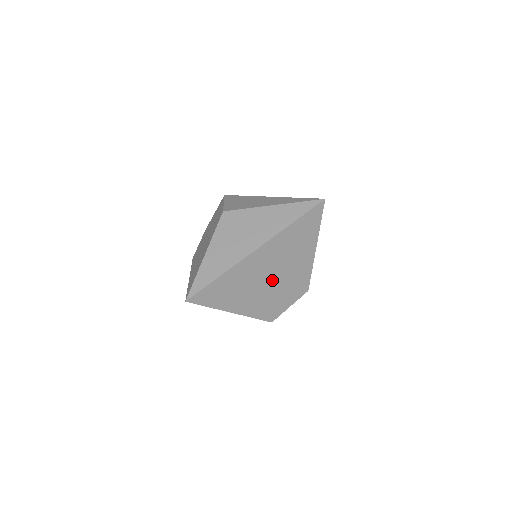
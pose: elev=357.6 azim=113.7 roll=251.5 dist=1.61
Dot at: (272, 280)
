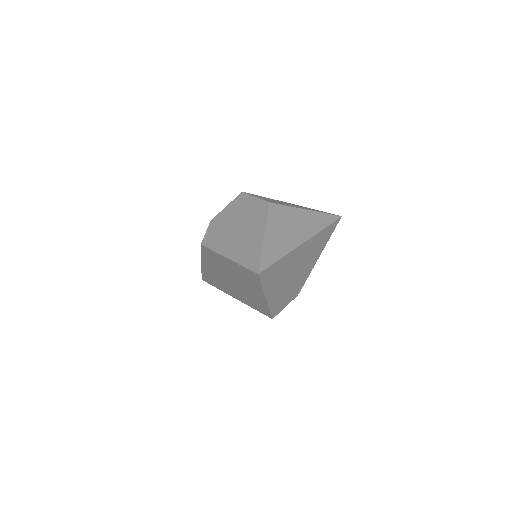
Dot at: (294, 276)
